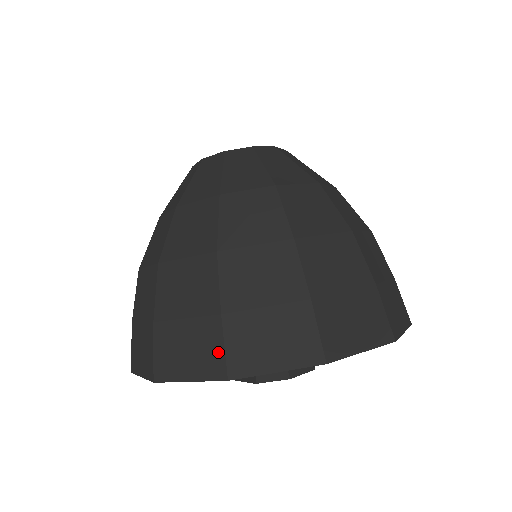
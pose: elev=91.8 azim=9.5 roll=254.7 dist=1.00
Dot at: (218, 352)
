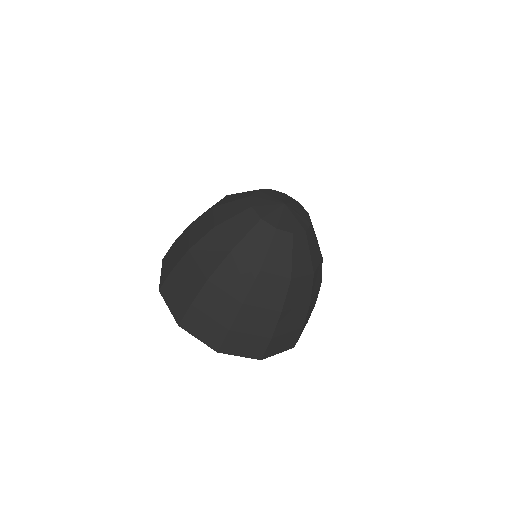
Dot at: (262, 350)
